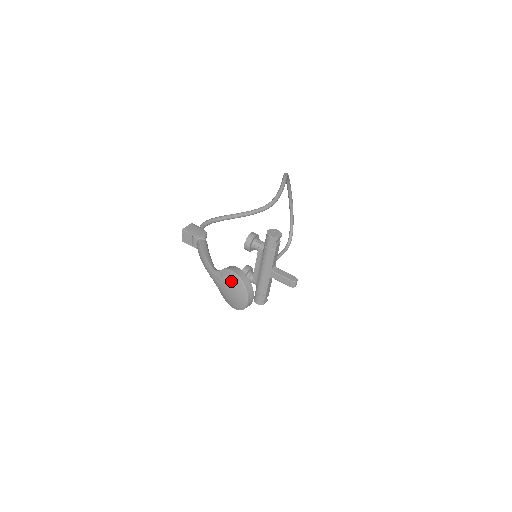
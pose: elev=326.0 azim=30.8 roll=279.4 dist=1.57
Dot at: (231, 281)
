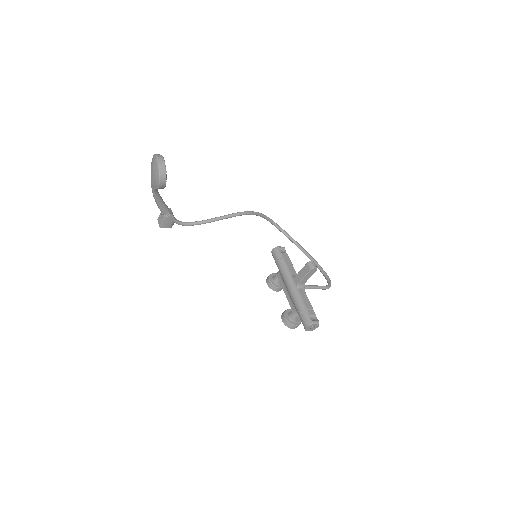
Dot at: (151, 165)
